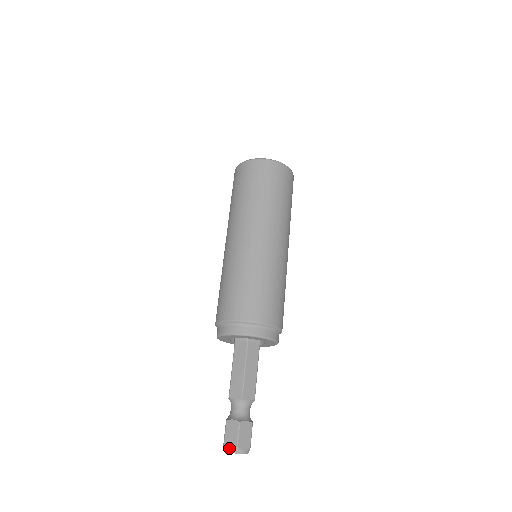
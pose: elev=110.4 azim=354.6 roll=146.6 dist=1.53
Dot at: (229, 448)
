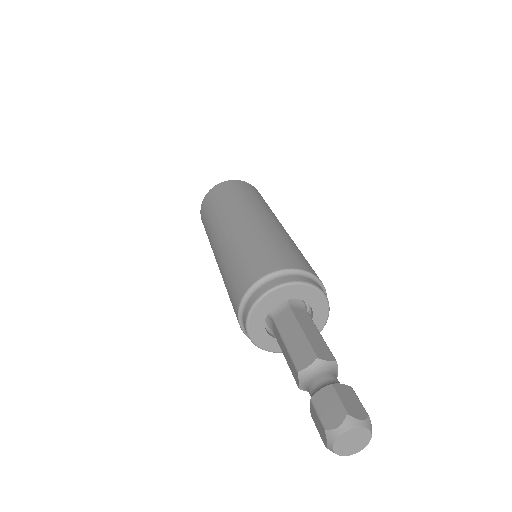
Dot at: (336, 426)
